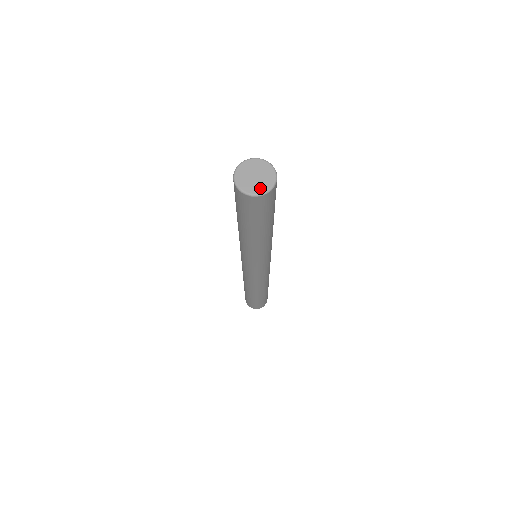
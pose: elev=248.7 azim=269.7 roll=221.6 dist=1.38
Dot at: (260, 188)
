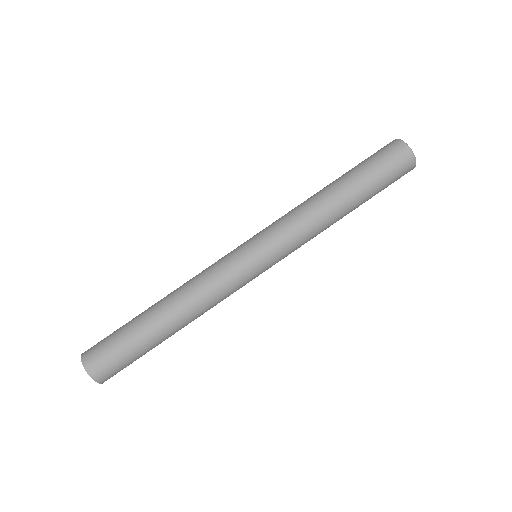
Dot at: (411, 152)
